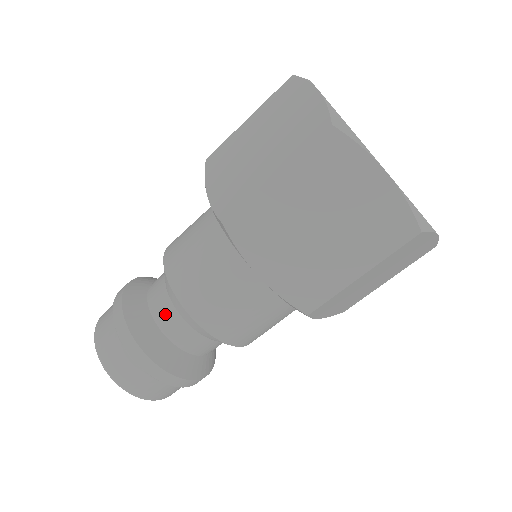
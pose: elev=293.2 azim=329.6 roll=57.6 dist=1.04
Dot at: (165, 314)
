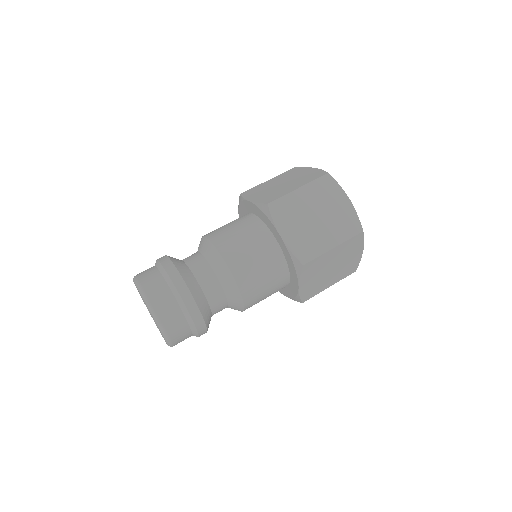
Dot at: (217, 297)
